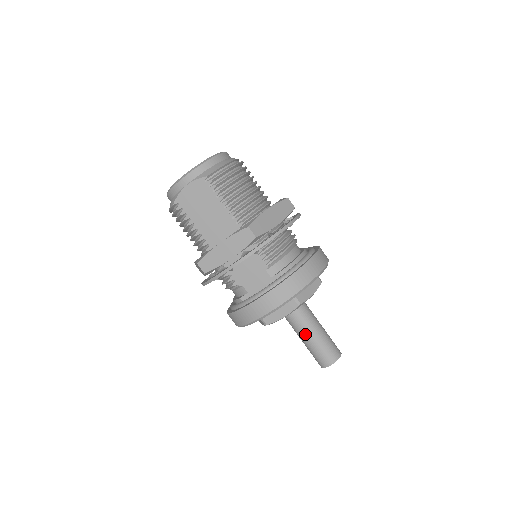
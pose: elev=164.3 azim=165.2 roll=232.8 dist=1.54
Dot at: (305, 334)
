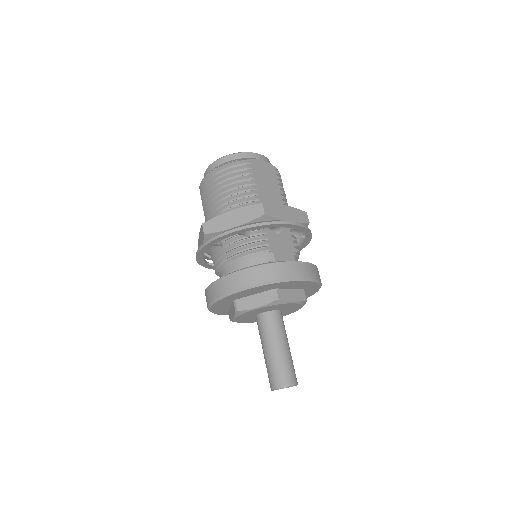
Dot at: (283, 341)
